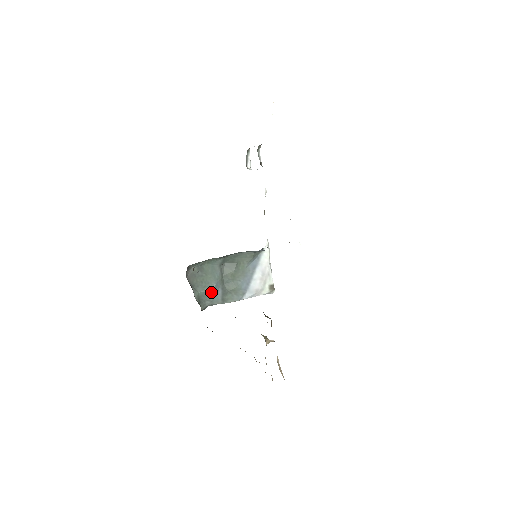
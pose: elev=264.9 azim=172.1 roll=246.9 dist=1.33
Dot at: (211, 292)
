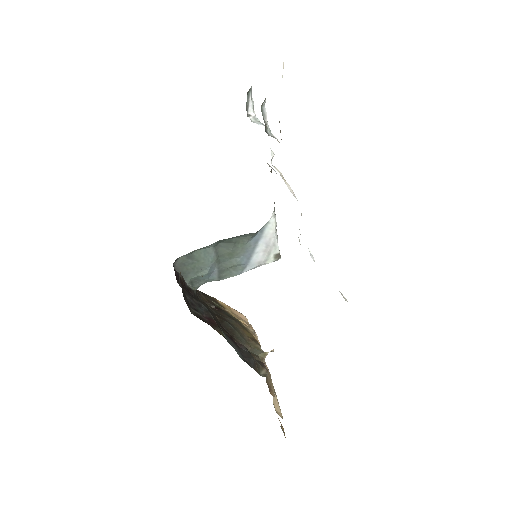
Dot at: (205, 275)
